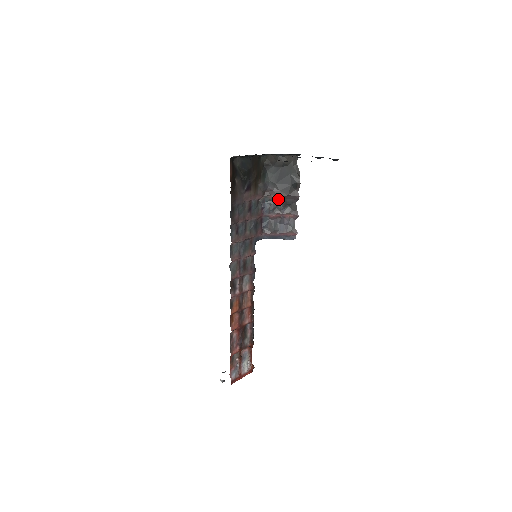
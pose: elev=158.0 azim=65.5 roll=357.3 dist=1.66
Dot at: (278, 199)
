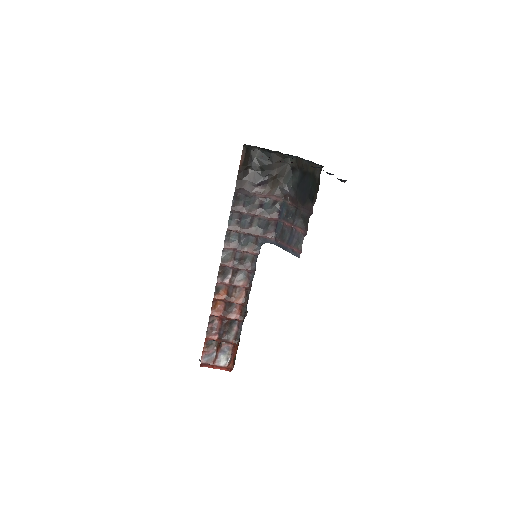
Dot at: (296, 208)
